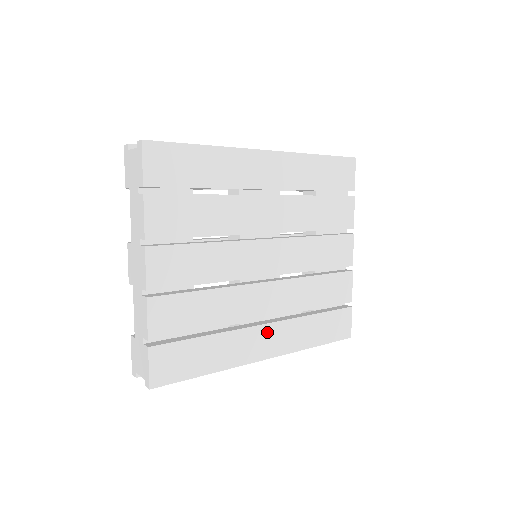
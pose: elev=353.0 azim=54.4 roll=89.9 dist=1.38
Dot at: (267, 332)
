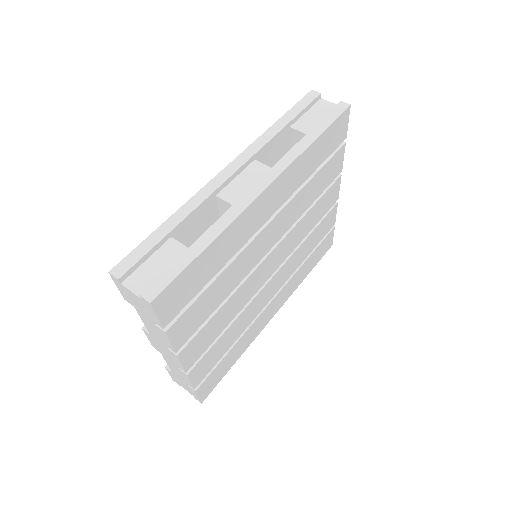
Dot at: (273, 303)
